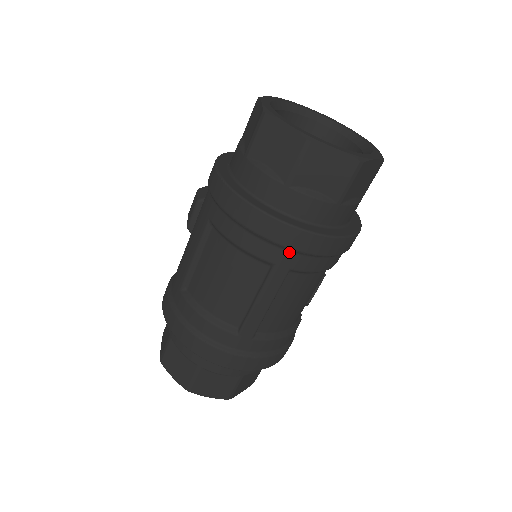
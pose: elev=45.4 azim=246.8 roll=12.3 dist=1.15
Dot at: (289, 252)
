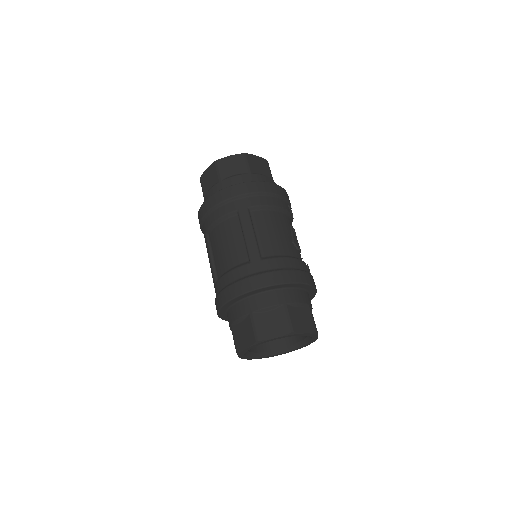
Dot at: (239, 200)
